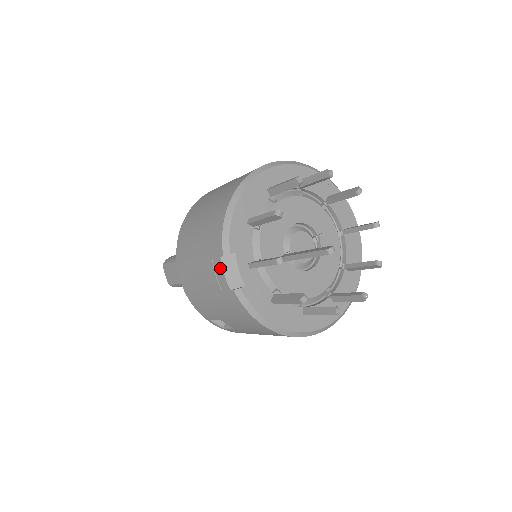
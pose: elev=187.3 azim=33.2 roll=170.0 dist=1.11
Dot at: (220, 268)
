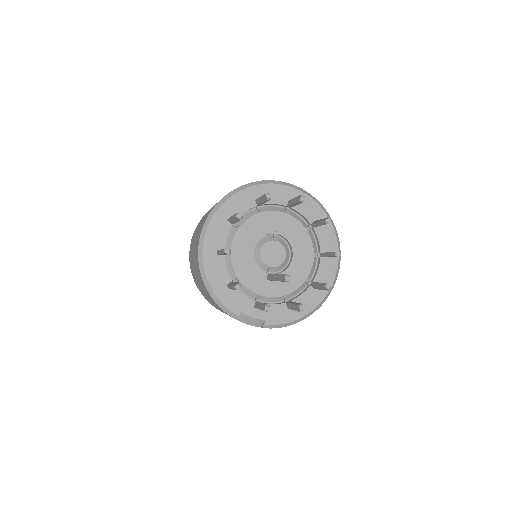
Dot at: occluded
